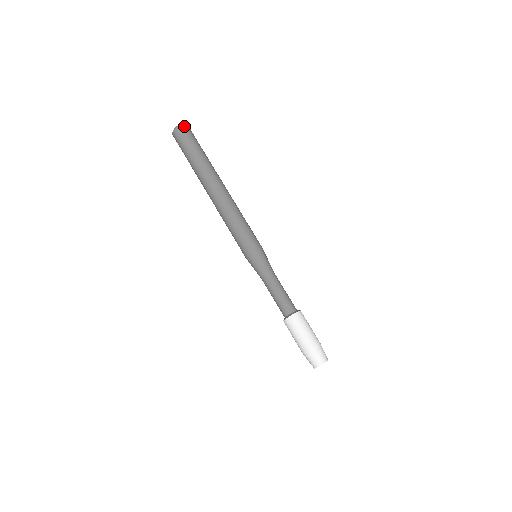
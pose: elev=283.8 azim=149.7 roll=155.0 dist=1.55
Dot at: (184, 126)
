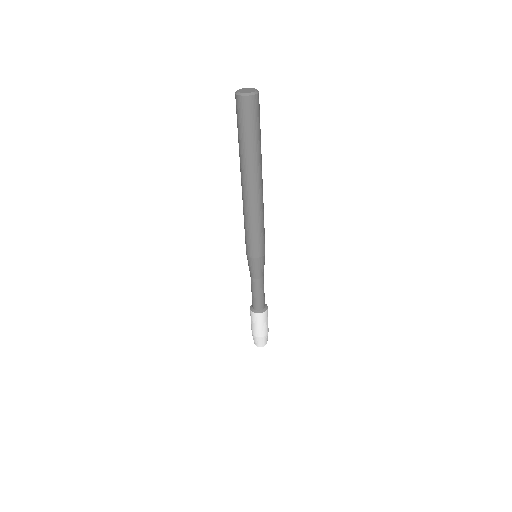
Dot at: (253, 98)
